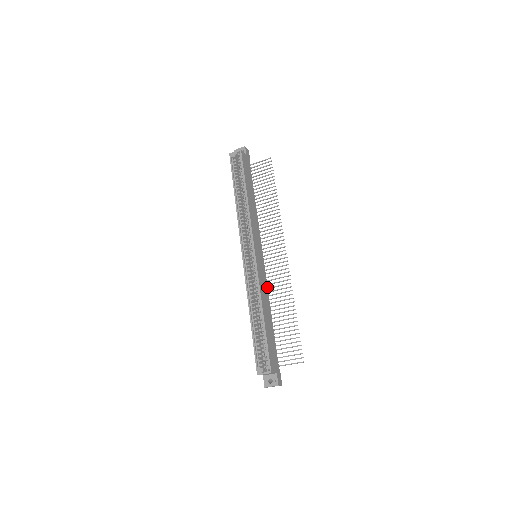
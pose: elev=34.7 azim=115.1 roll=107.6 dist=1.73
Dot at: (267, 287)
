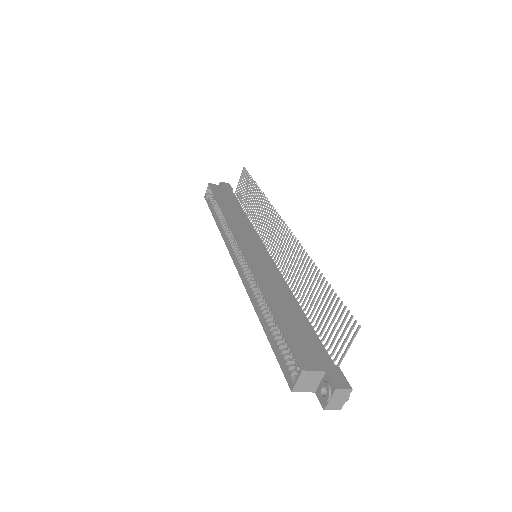
Dot at: (282, 278)
